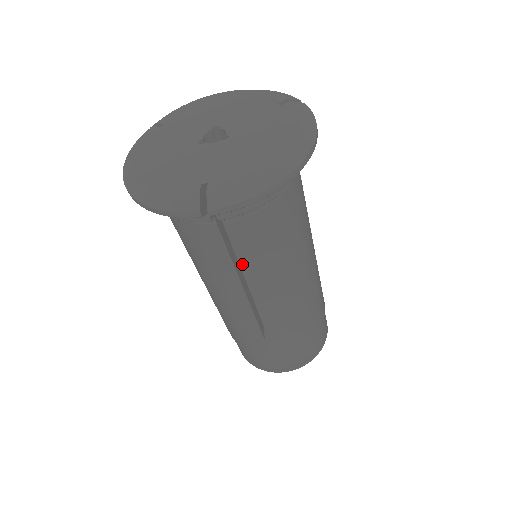
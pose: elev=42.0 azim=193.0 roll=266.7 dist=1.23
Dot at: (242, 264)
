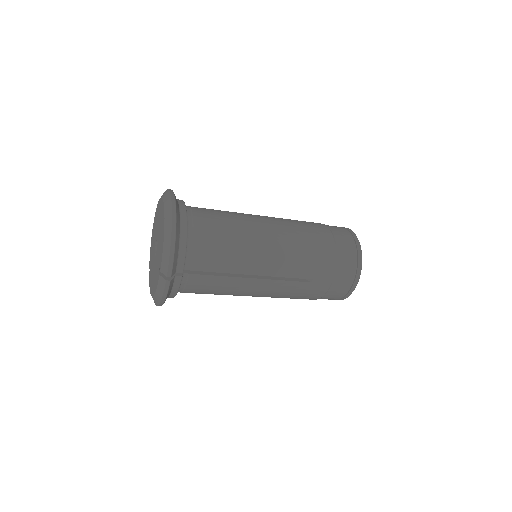
Dot at: (227, 272)
